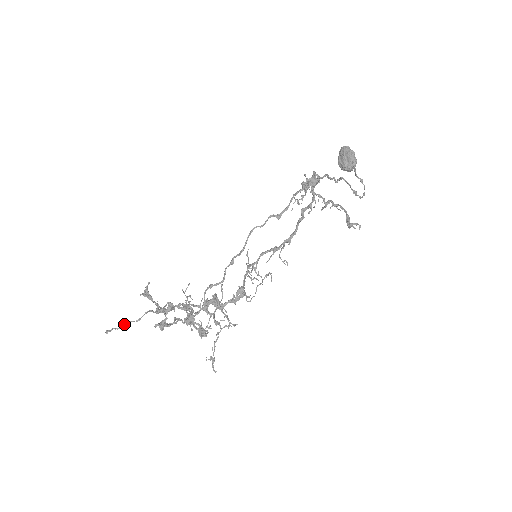
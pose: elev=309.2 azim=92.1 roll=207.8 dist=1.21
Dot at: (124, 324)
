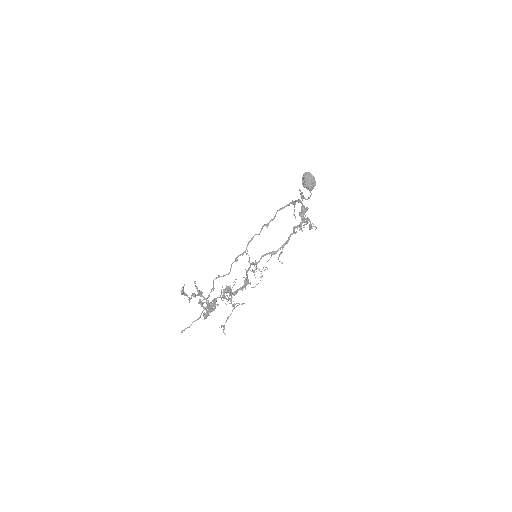
Dot at: (191, 324)
